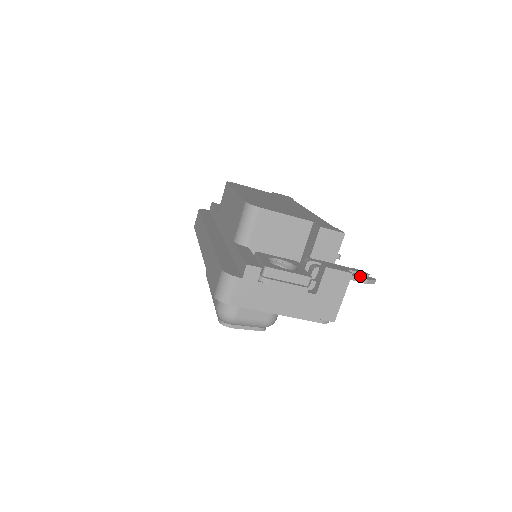
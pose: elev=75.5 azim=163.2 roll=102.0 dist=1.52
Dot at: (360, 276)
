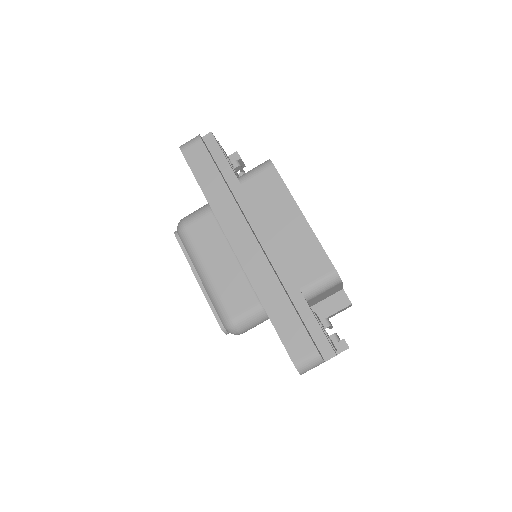
Dot at: occluded
